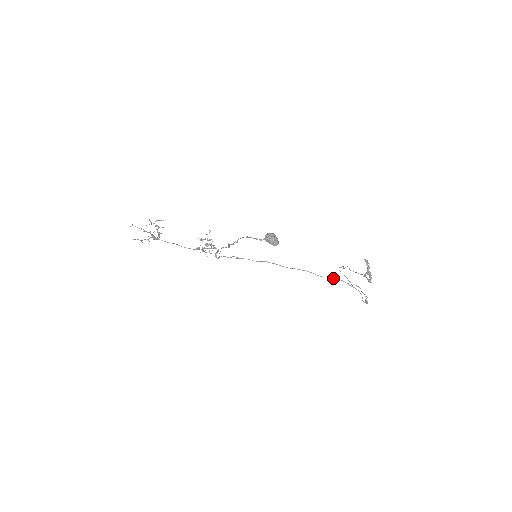
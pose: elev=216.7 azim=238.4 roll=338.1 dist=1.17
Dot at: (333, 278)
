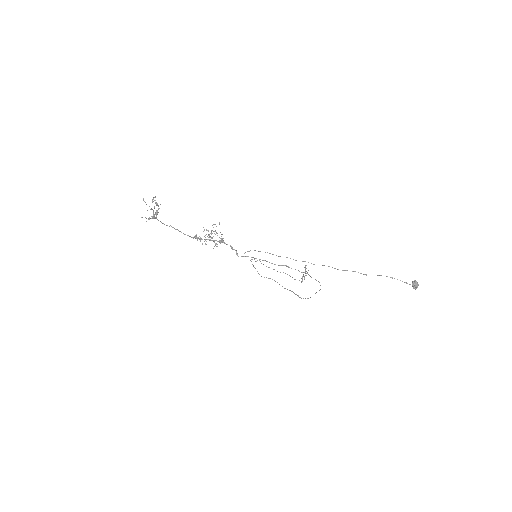
Dot at: occluded
